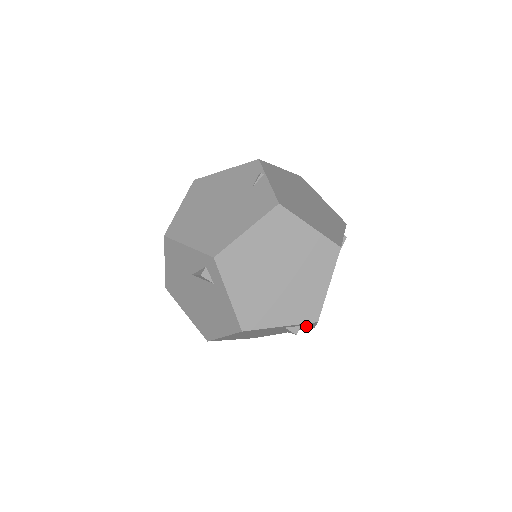
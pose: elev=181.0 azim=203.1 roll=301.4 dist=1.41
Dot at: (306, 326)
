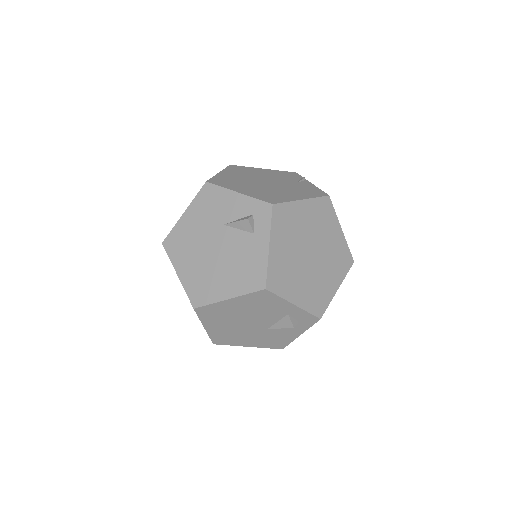
Dot at: (293, 331)
